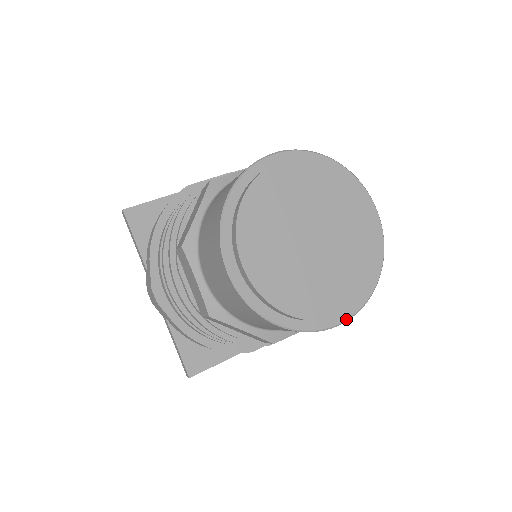
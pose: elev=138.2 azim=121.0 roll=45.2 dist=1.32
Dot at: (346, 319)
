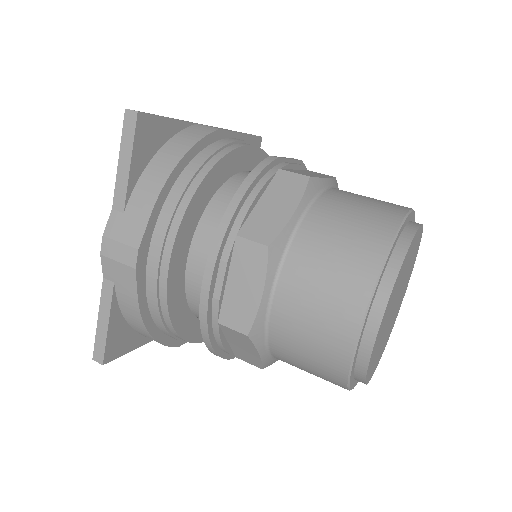
Dot at: occluded
